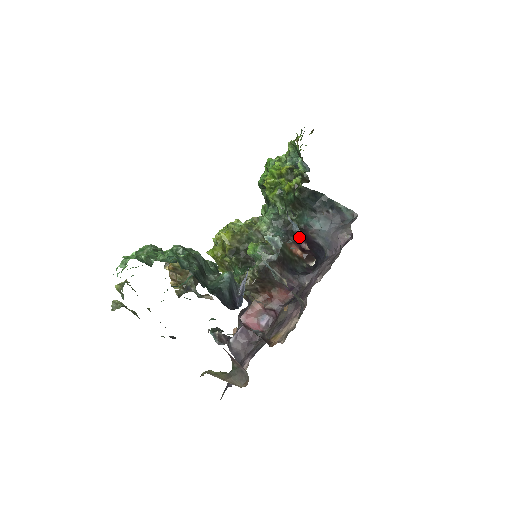
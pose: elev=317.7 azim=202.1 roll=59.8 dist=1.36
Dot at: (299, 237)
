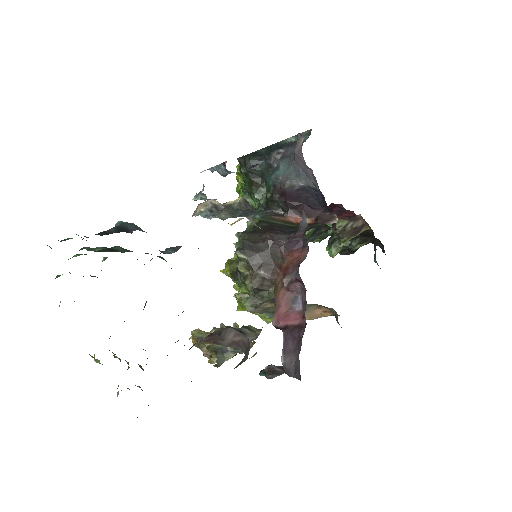
Dot at: (283, 203)
